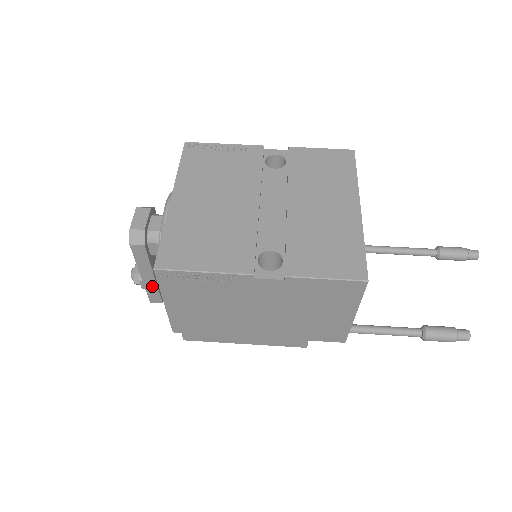
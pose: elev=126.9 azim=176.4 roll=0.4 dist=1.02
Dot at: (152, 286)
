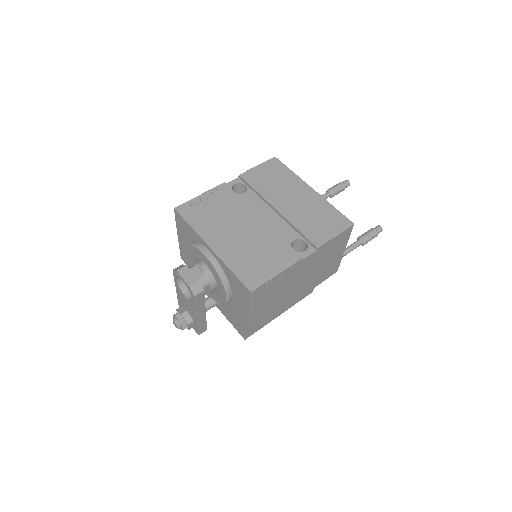
Dot at: (202, 321)
